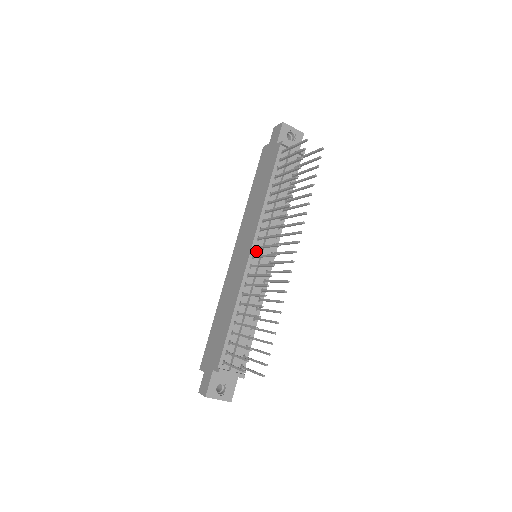
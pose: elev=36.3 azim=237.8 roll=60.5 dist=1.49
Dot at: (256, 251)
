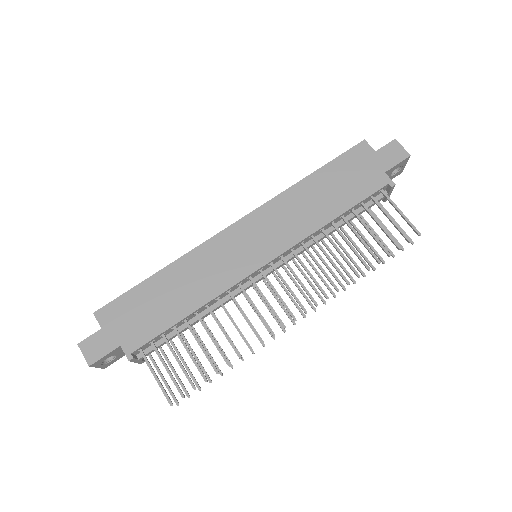
Dot at: (268, 266)
